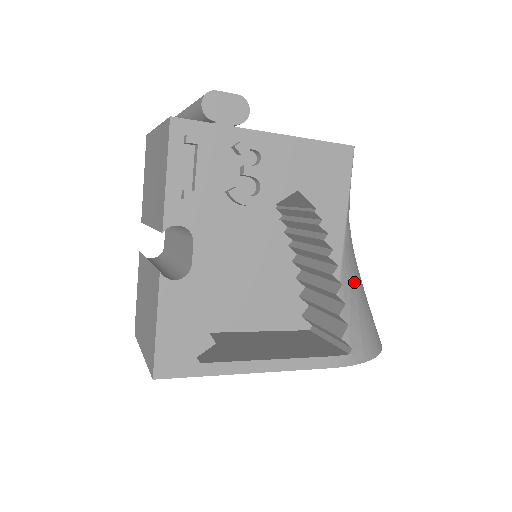
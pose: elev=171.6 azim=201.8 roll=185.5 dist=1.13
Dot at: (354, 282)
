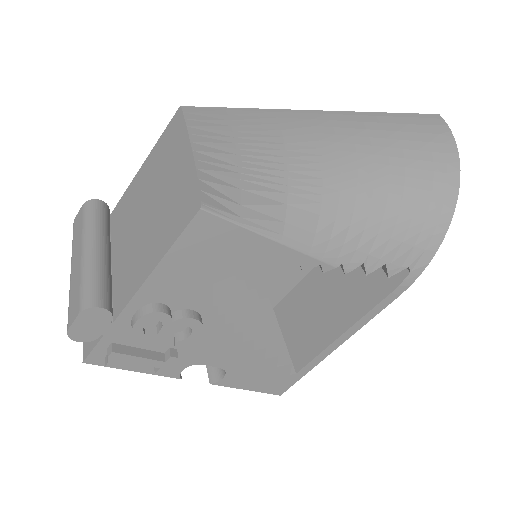
Dot at: (355, 232)
